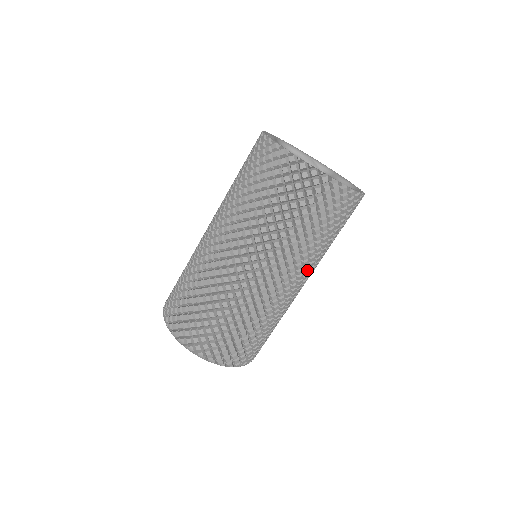
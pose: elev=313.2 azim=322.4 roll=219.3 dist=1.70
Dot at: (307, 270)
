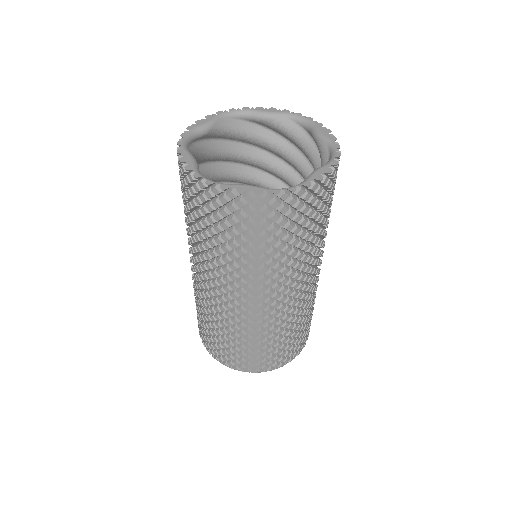
Dot at: occluded
